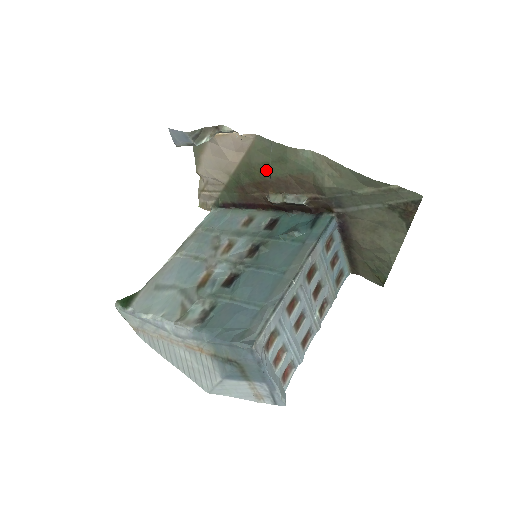
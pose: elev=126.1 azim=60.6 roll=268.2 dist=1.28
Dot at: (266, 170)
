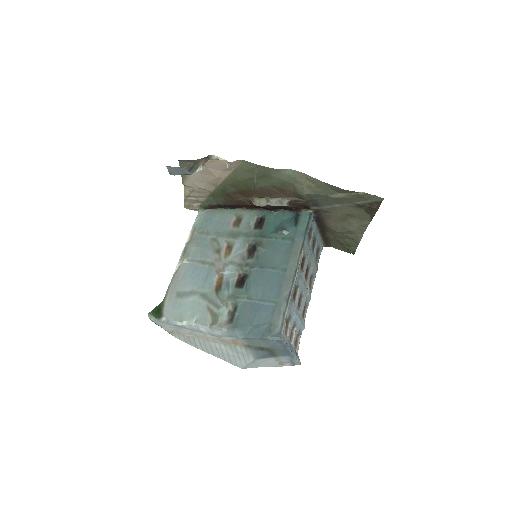
Dot at: (251, 183)
